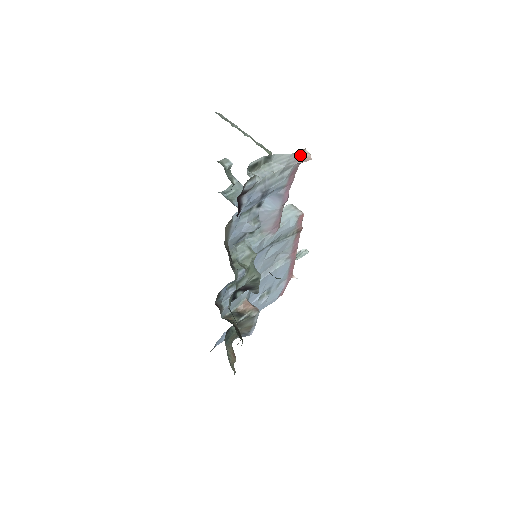
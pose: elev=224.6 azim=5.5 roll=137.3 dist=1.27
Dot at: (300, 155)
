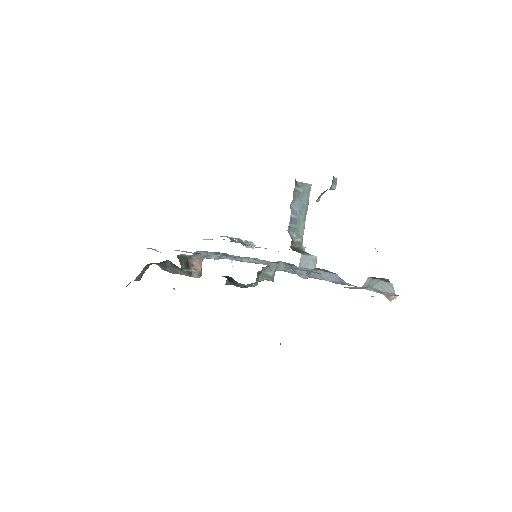
Dot at: occluded
